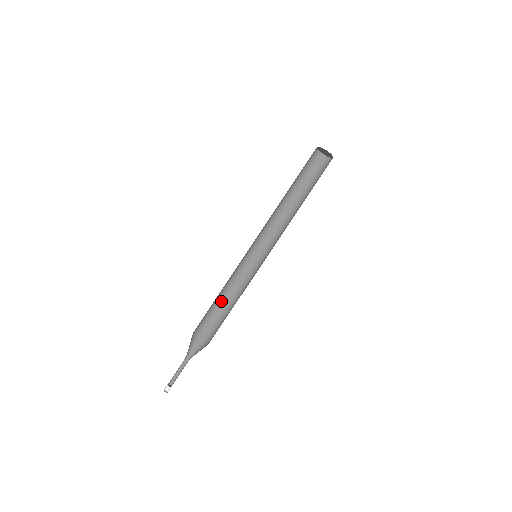
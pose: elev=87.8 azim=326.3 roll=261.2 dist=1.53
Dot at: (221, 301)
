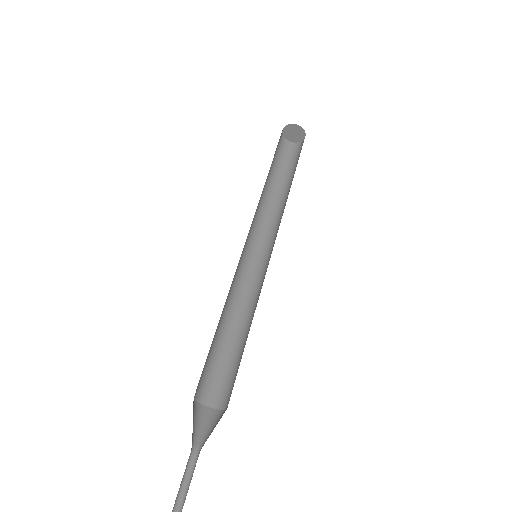
Dot at: (225, 340)
